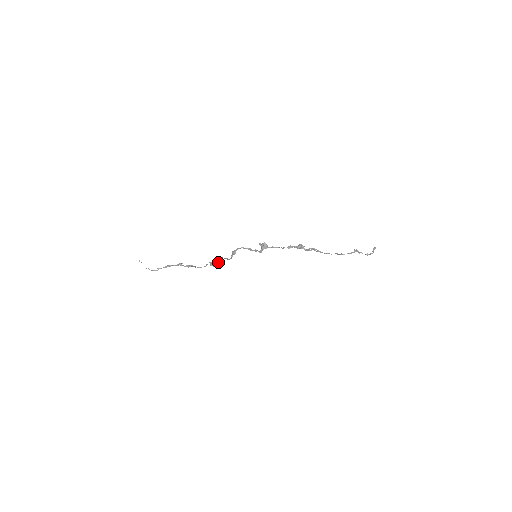
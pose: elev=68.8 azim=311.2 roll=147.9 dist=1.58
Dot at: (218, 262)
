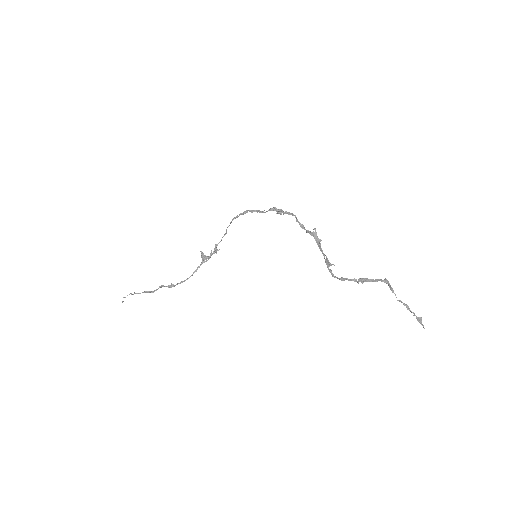
Dot at: (211, 254)
